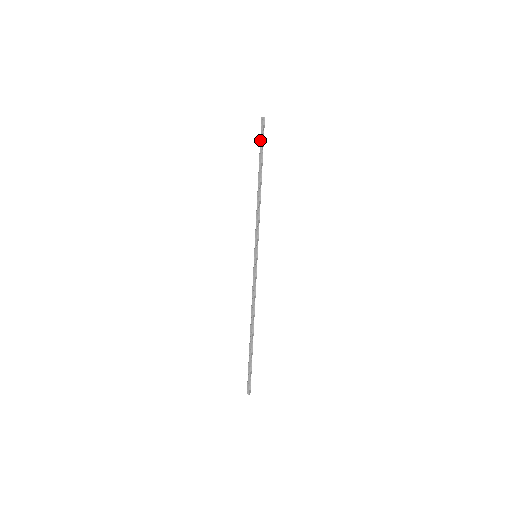
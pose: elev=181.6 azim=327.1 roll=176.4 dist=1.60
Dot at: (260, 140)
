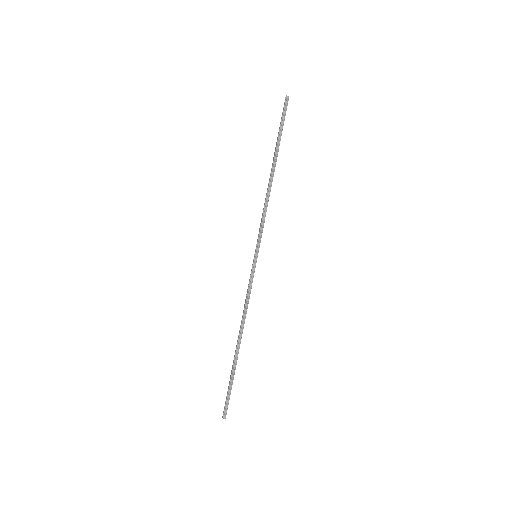
Dot at: (280, 122)
